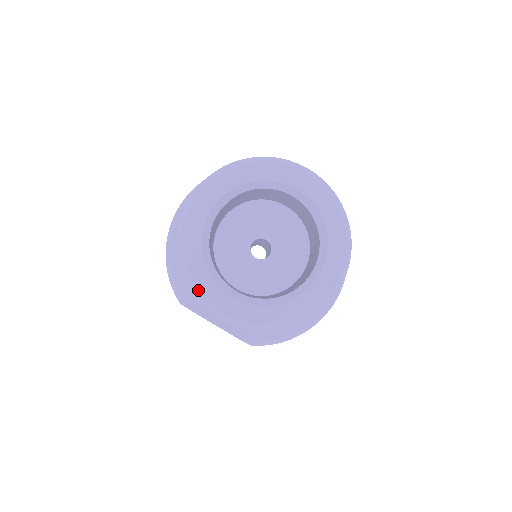
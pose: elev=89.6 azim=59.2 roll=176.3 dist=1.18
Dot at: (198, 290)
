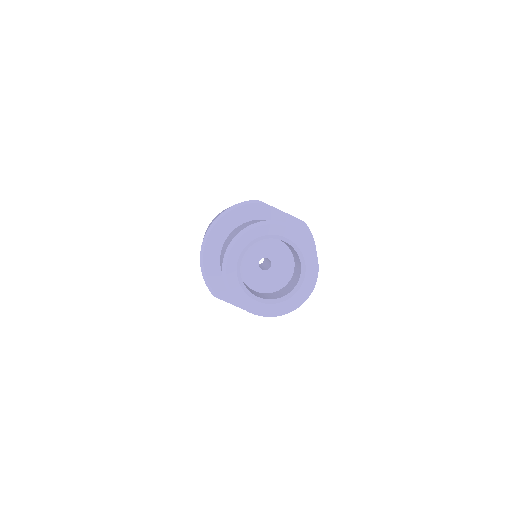
Dot at: (238, 300)
